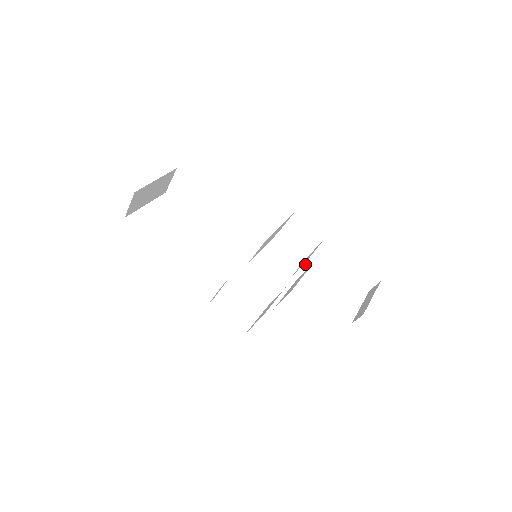
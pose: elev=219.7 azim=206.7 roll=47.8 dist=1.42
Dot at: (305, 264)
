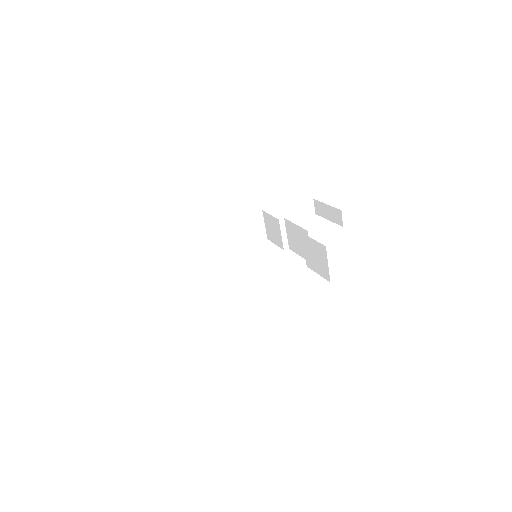
Dot at: (281, 226)
